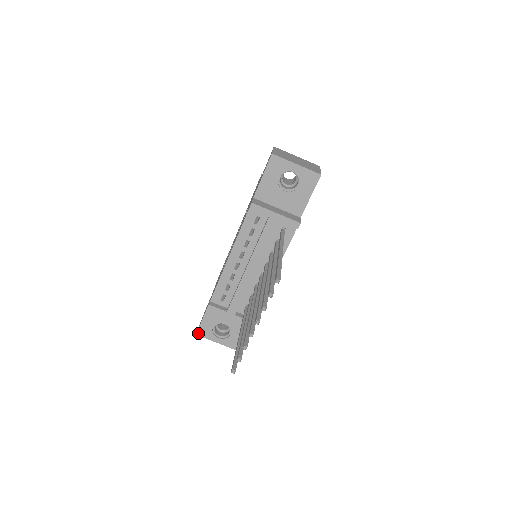
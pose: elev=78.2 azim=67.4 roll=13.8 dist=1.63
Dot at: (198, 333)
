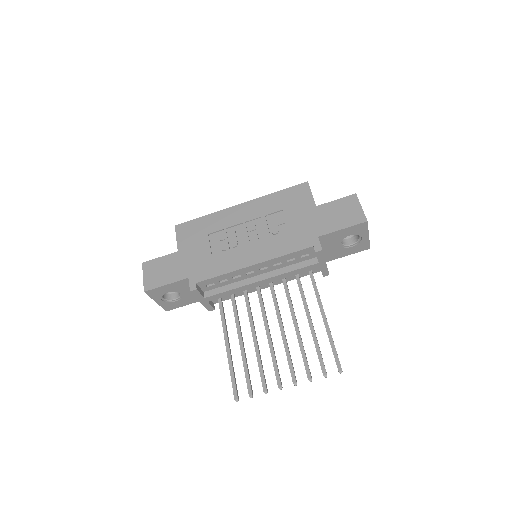
Dot at: (148, 291)
